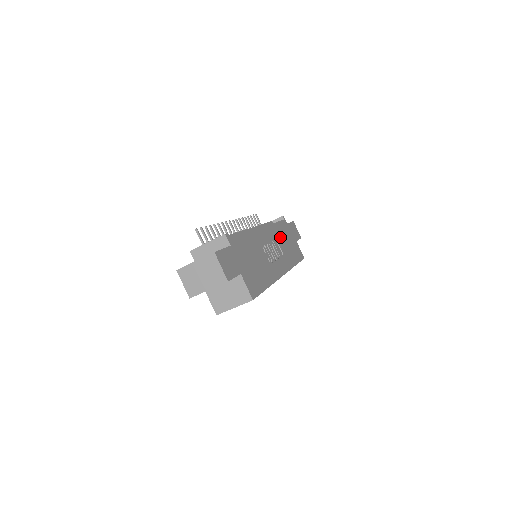
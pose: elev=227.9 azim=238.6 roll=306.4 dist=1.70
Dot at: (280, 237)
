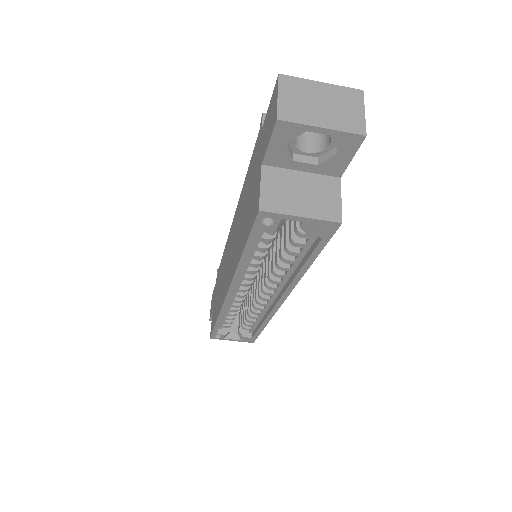
Dot at: occluded
